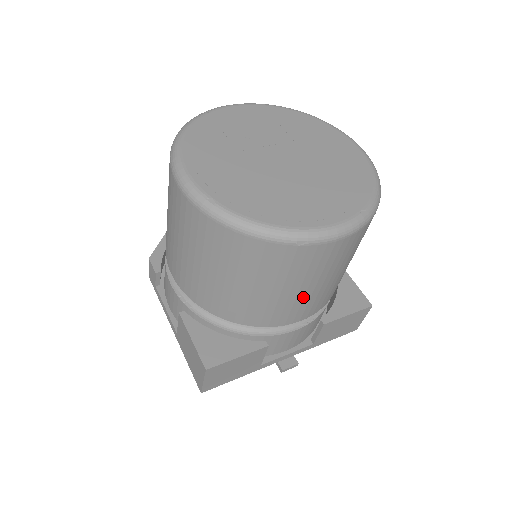
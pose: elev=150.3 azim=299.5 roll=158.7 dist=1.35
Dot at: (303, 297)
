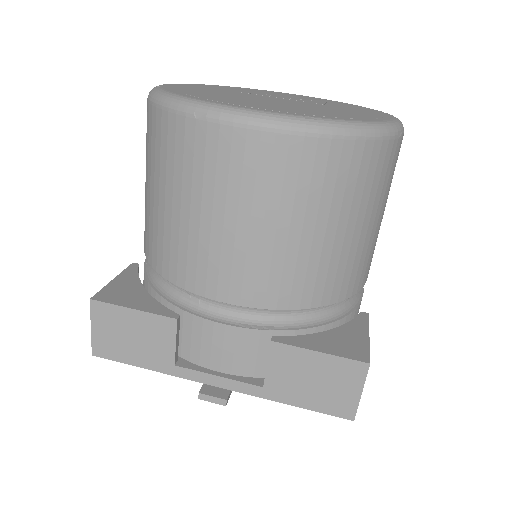
Dot at: (221, 241)
